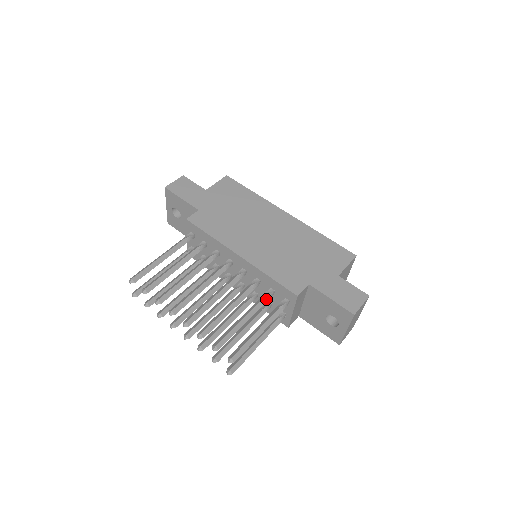
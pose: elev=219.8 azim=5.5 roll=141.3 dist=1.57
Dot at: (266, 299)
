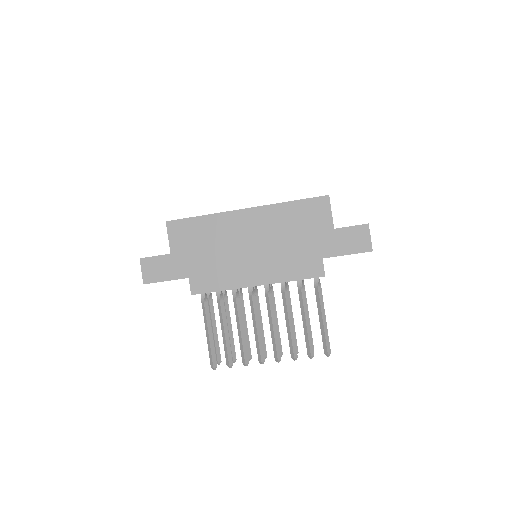
Dot at: (303, 291)
